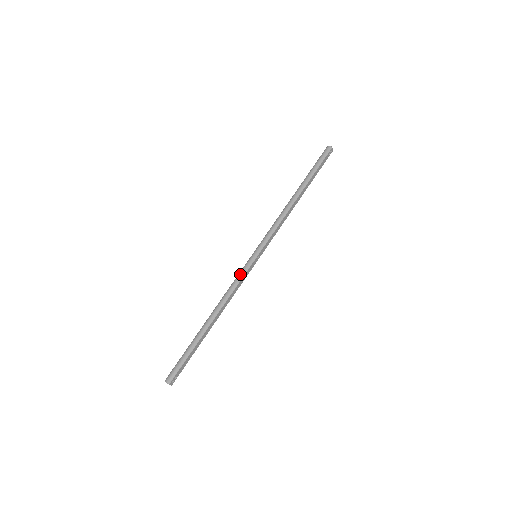
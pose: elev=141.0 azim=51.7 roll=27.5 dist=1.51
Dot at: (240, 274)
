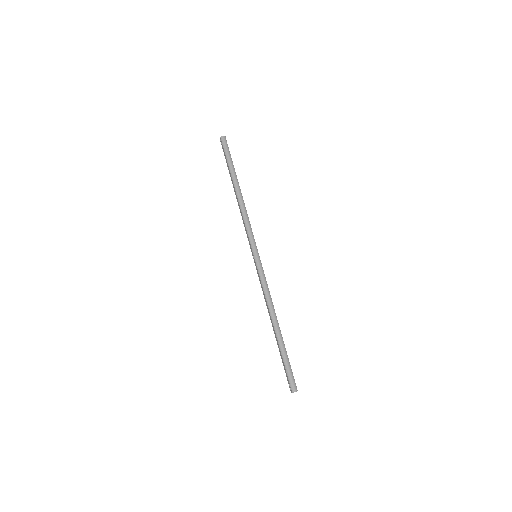
Dot at: (262, 277)
